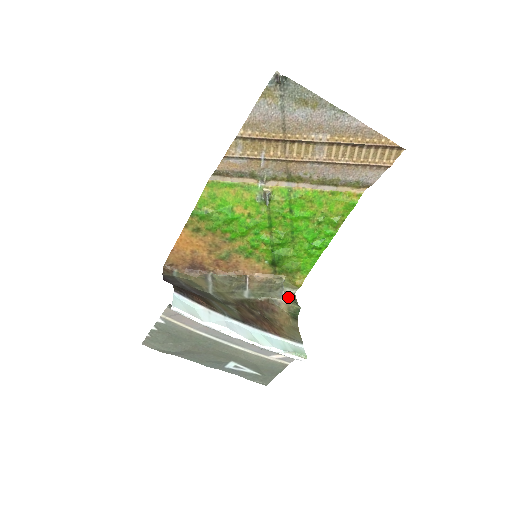
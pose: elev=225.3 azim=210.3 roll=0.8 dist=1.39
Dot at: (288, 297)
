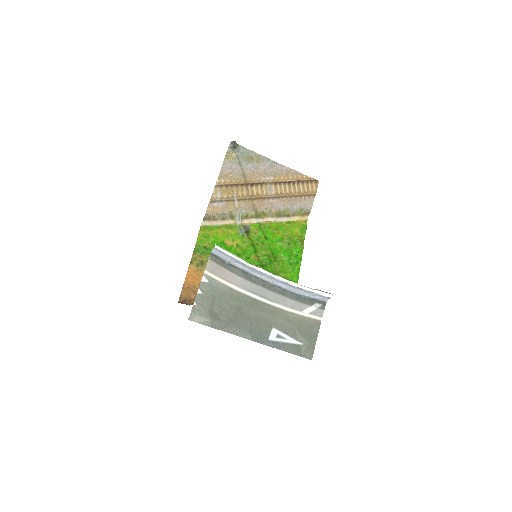
Dot at: occluded
